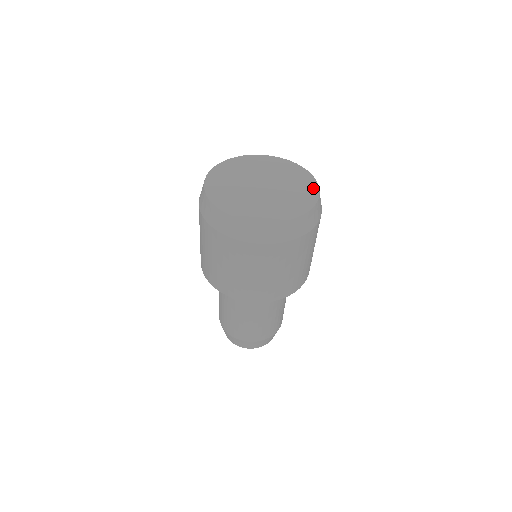
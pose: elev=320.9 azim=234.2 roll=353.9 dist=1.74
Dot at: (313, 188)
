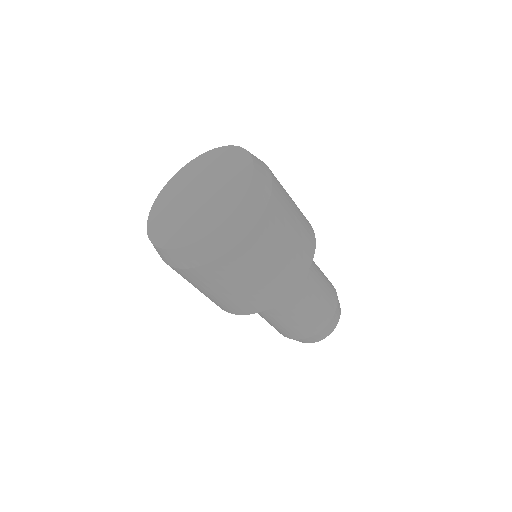
Dot at: (223, 151)
